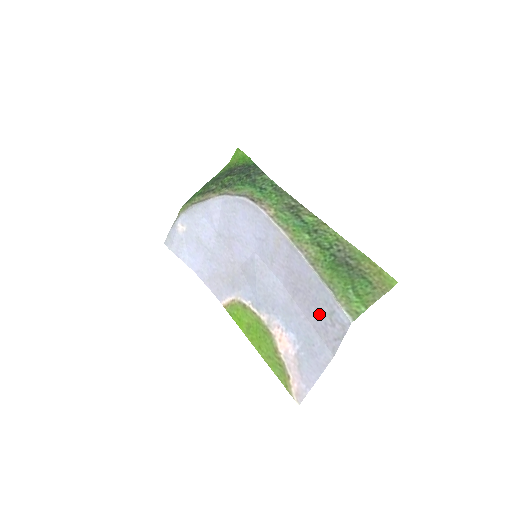
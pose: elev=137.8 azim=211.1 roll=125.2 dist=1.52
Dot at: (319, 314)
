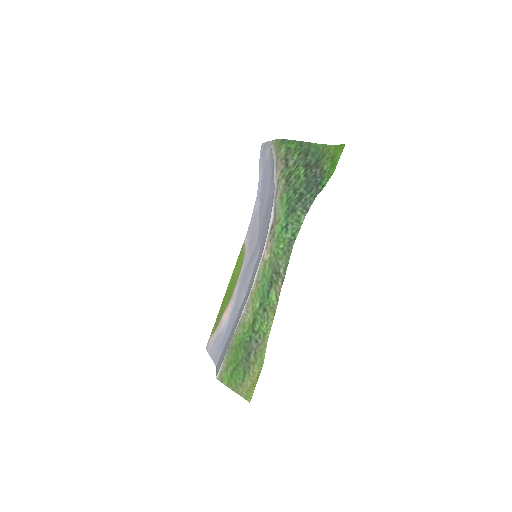
Dot at: (227, 344)
